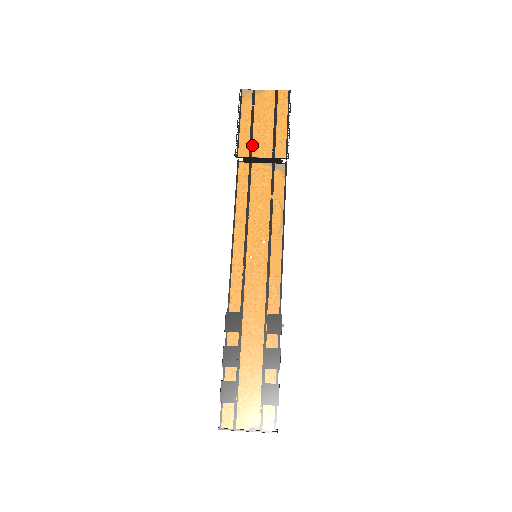
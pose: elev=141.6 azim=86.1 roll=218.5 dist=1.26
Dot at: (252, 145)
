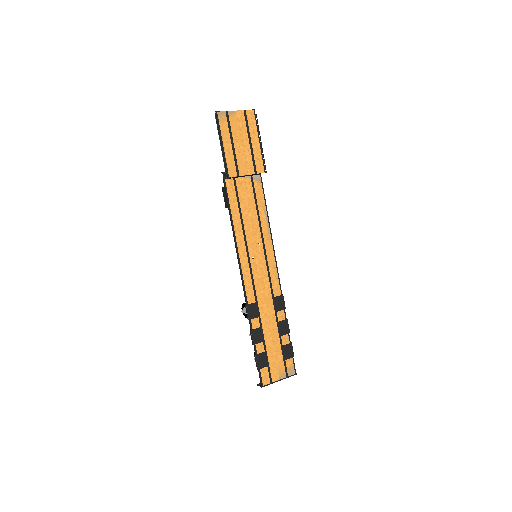
Dot at: (237, 165)
